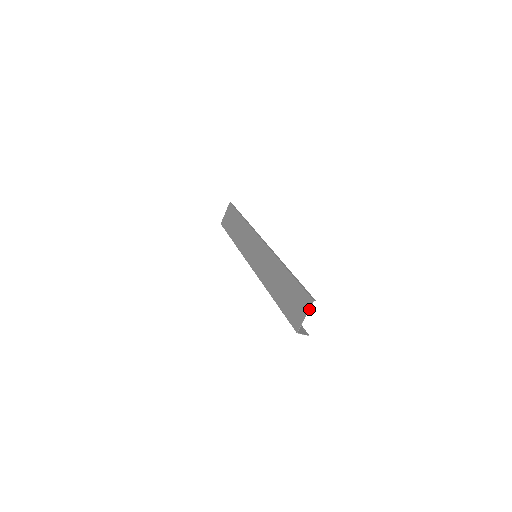
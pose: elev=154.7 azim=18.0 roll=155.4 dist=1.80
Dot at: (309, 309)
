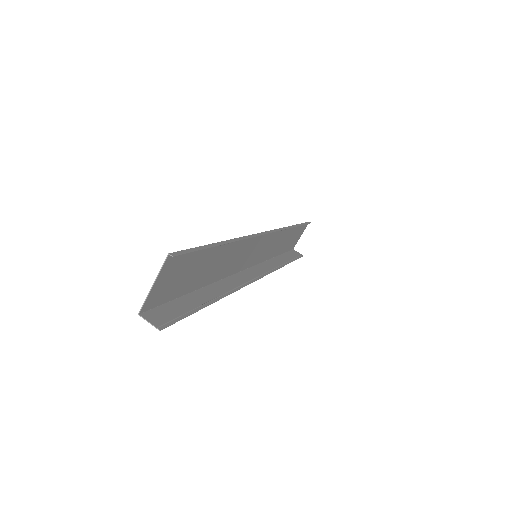
Dot at: (160, 270)
